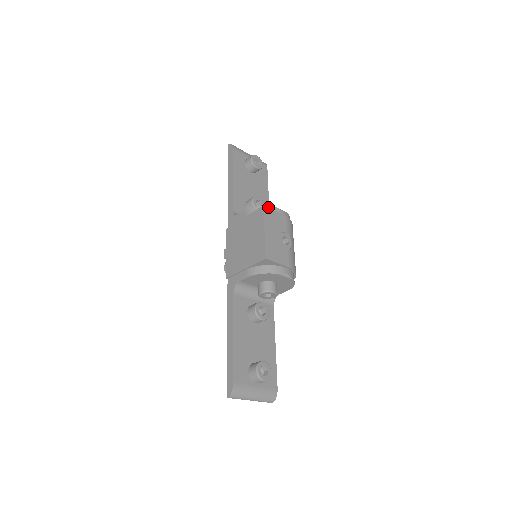
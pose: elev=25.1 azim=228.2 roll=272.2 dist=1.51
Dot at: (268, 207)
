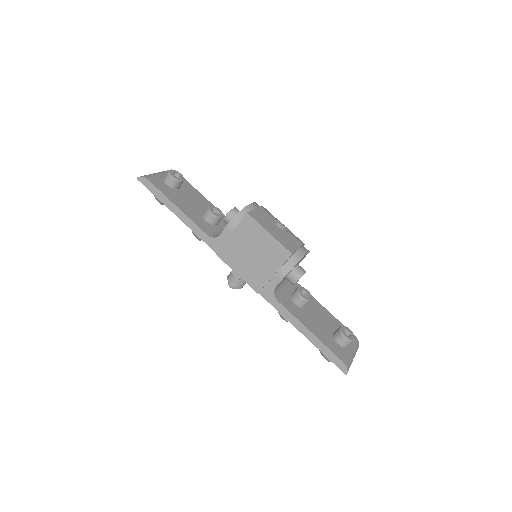
Dot at: (243, 210)
